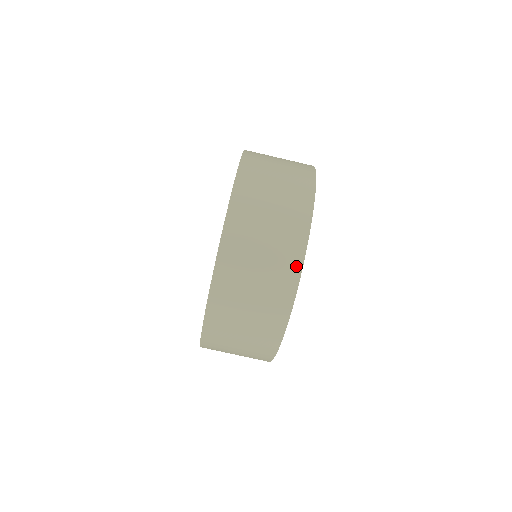
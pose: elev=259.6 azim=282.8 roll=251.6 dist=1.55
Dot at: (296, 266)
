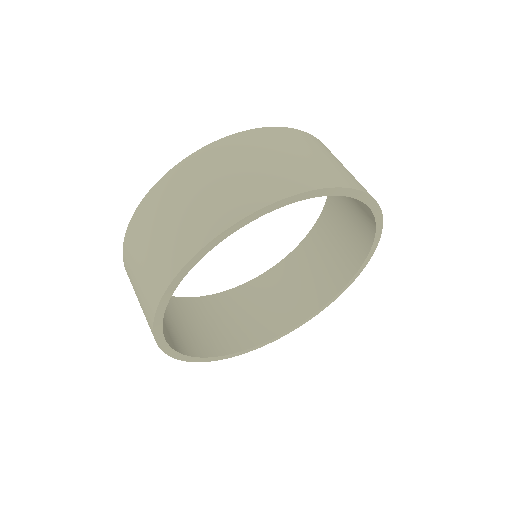
Dot at: (172, 270)
